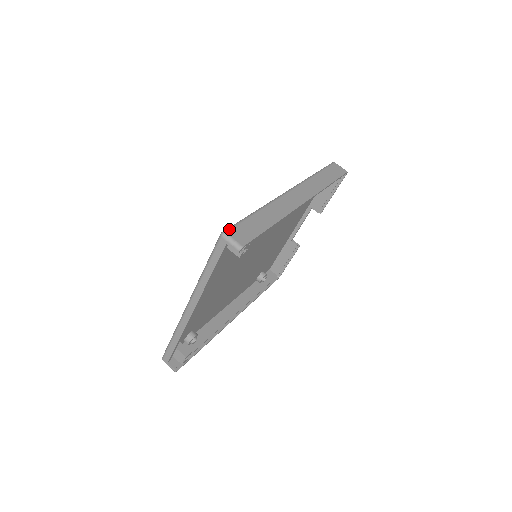
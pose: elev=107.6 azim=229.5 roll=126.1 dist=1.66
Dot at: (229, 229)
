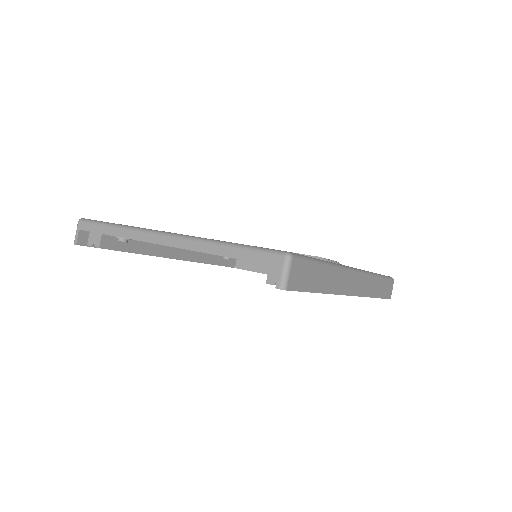
Dot at: (298, 258)
